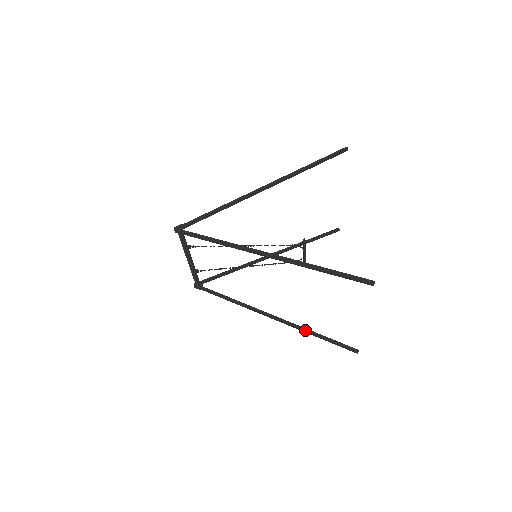
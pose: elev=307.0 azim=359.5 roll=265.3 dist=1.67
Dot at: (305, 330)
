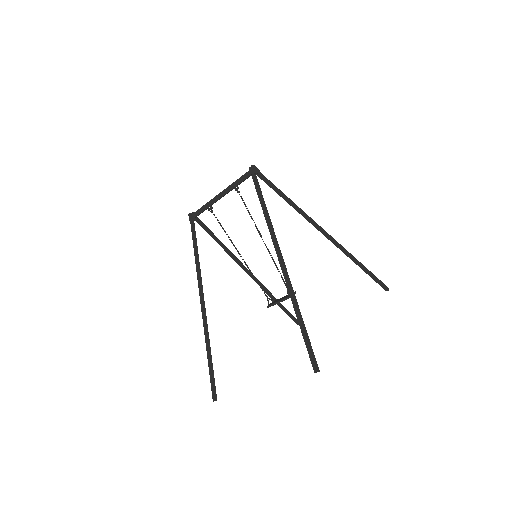
Dot at: (208, 339)
